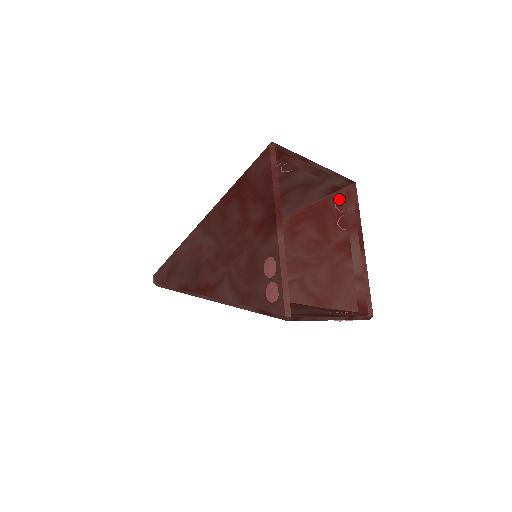
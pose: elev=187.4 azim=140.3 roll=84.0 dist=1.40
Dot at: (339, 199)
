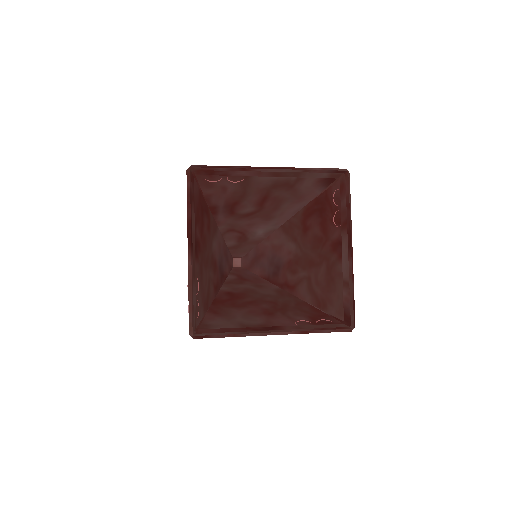
Dot at: (335, 191)
